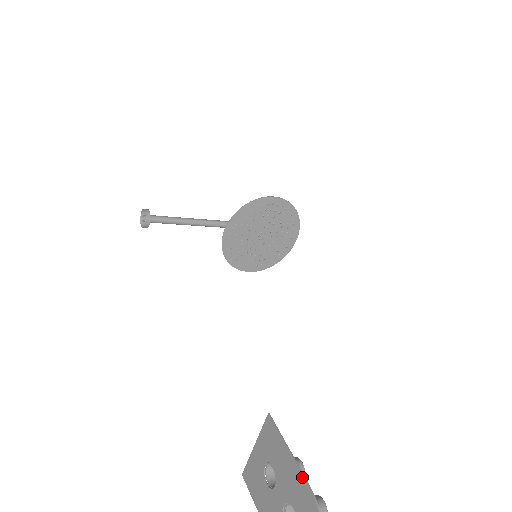
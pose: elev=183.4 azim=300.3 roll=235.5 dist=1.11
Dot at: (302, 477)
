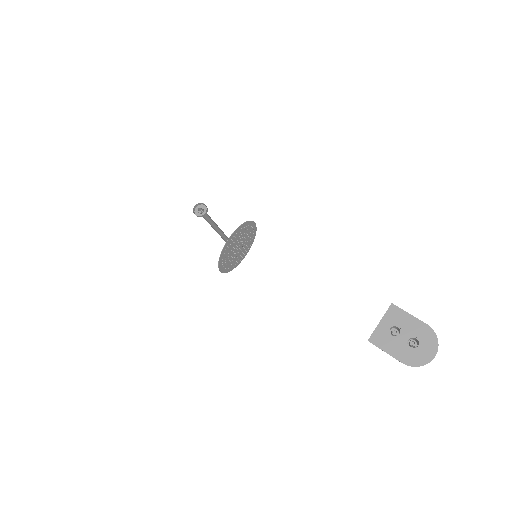
Dot at: (421, 322)
